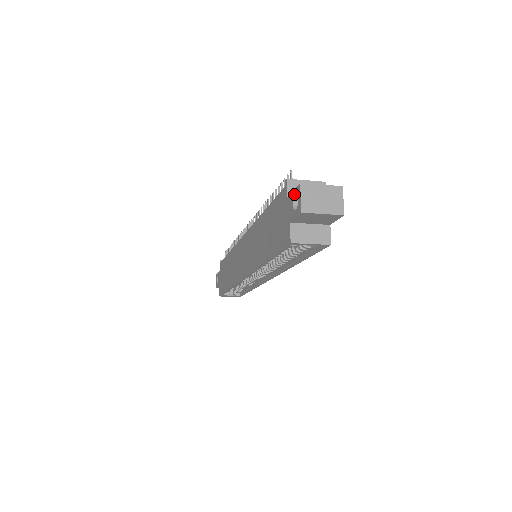
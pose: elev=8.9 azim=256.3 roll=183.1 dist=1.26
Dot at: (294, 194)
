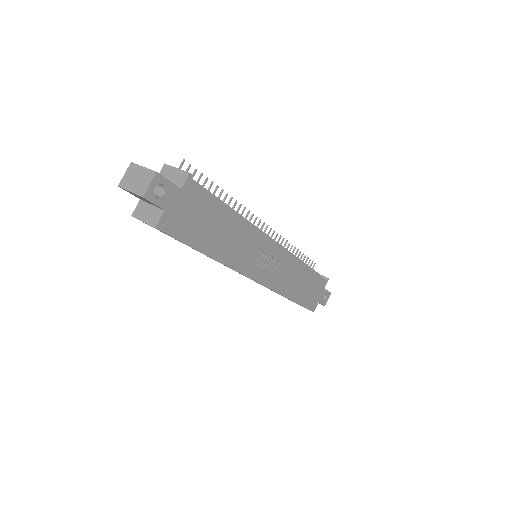
Dot at: occluded
